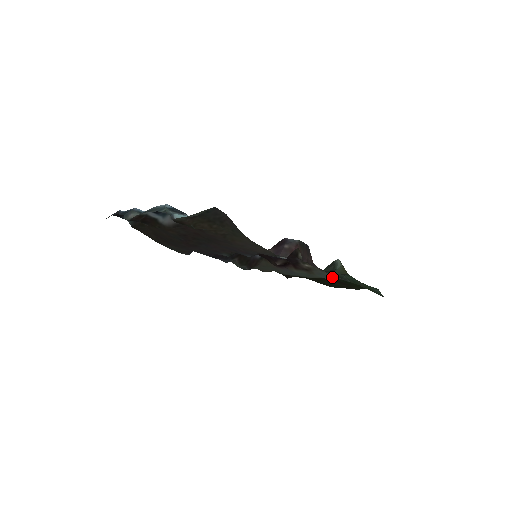
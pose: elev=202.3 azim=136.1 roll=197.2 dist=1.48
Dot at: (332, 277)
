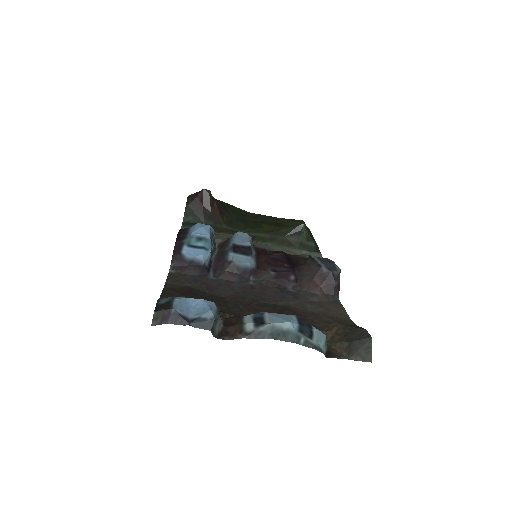
Dot at: (313, 255)
